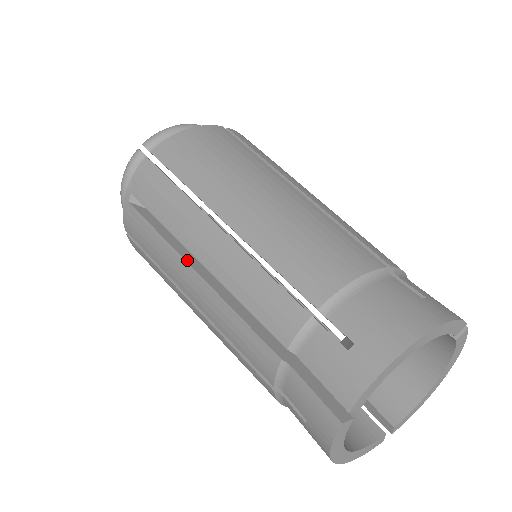
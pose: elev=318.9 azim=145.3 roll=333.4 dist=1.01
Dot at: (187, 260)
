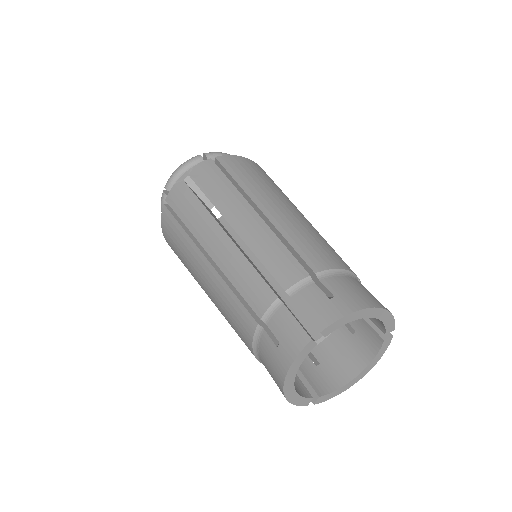
Dot at: (221, 226)
